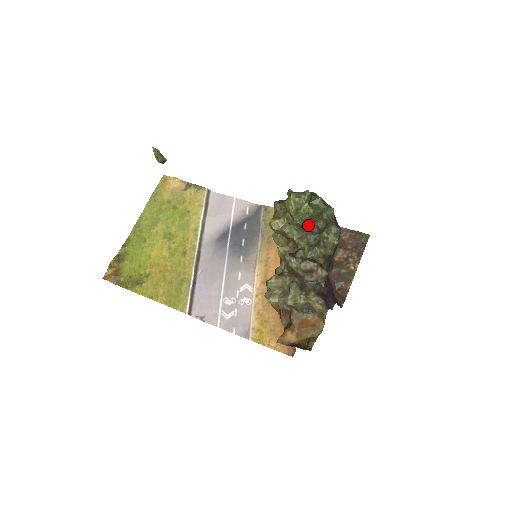
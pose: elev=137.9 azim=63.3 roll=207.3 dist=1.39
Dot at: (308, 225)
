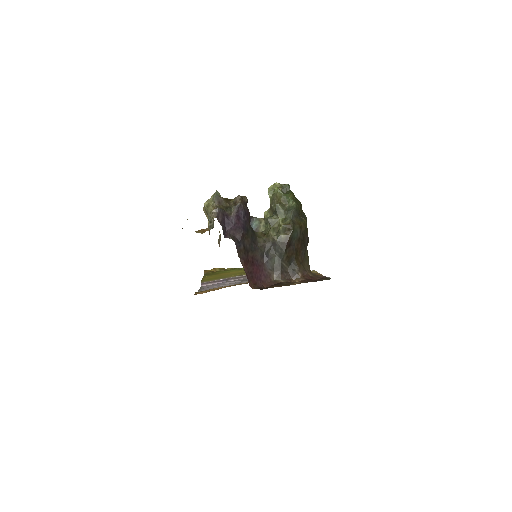
Dot at: (274, 206)
